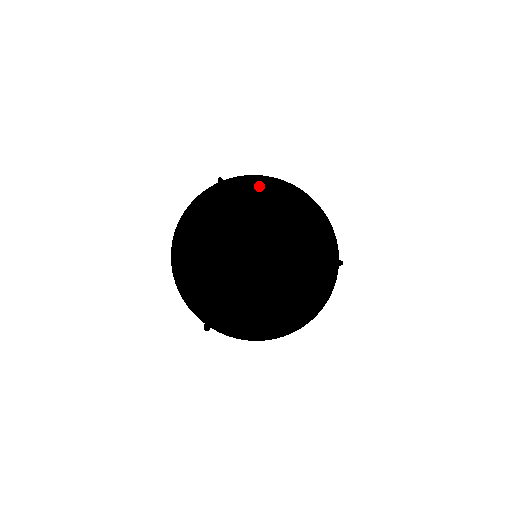
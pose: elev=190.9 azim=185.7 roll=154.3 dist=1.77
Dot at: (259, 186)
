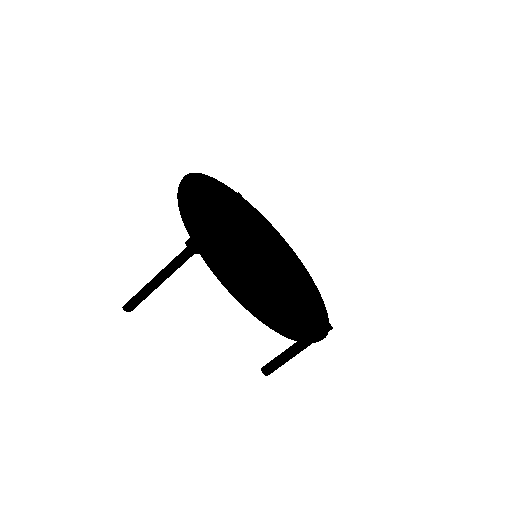
Dot at: (269, 226)
